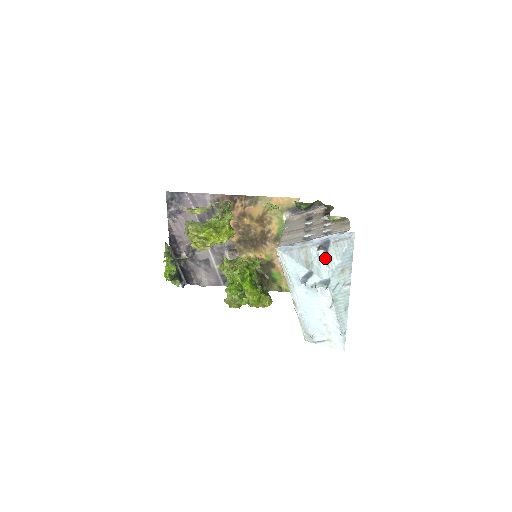
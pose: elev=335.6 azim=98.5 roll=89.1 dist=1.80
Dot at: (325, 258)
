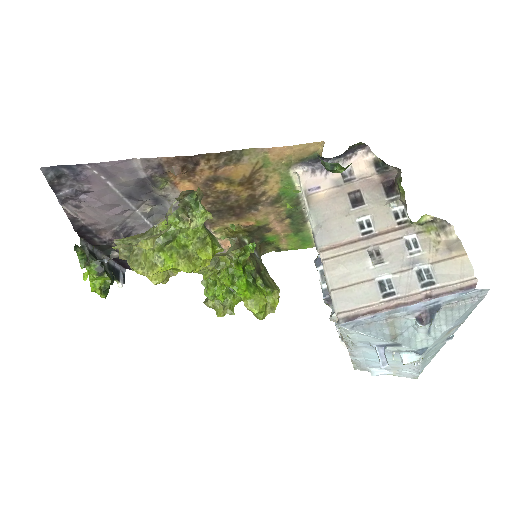
Dot at: (428, 329)
